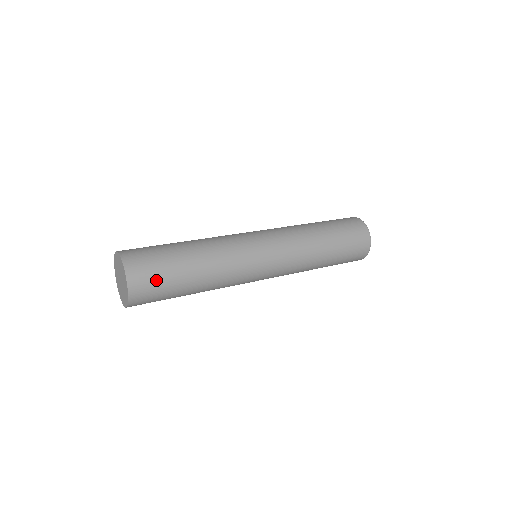
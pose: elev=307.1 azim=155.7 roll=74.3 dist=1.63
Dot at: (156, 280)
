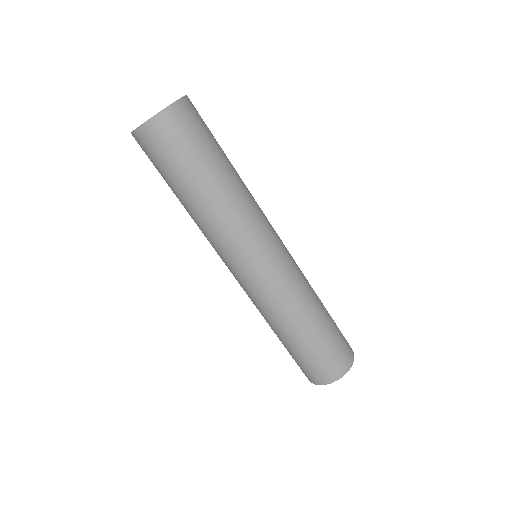
Dot at: (184, 140)
